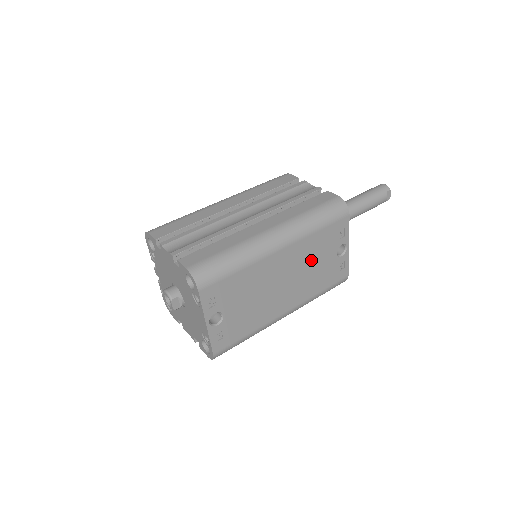
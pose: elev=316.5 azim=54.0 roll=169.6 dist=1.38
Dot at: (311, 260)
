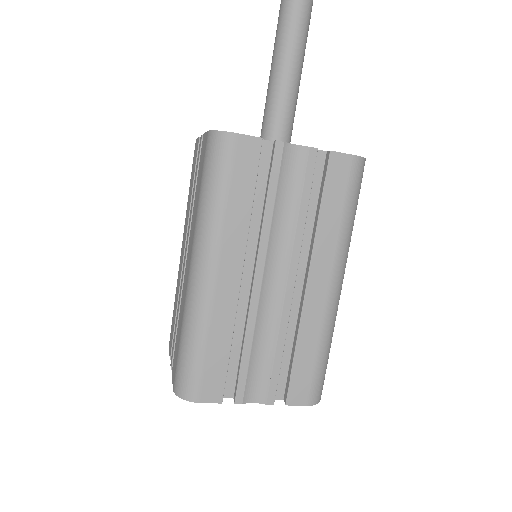
Dot at: occluded
